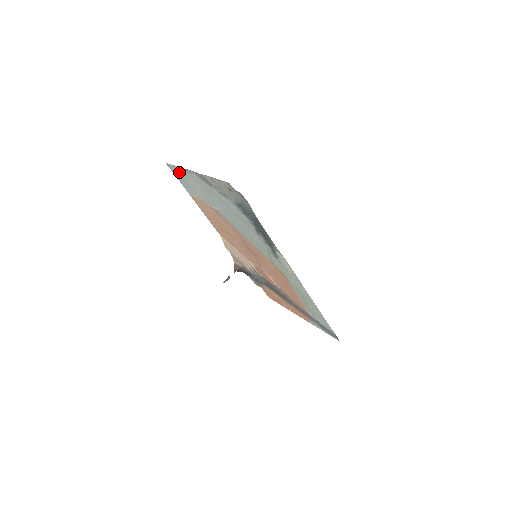
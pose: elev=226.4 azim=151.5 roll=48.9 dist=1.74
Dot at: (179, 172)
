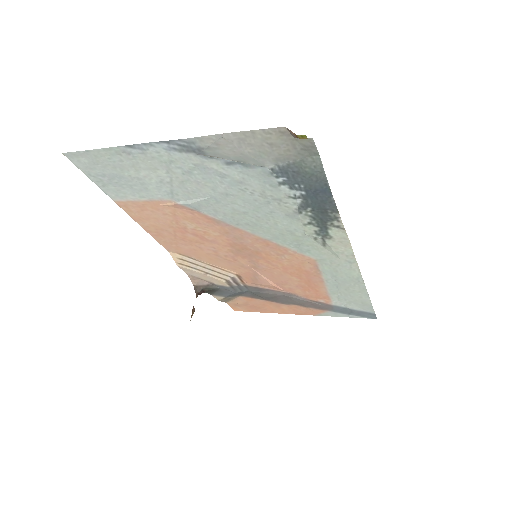
Dot at: (103, 160)
